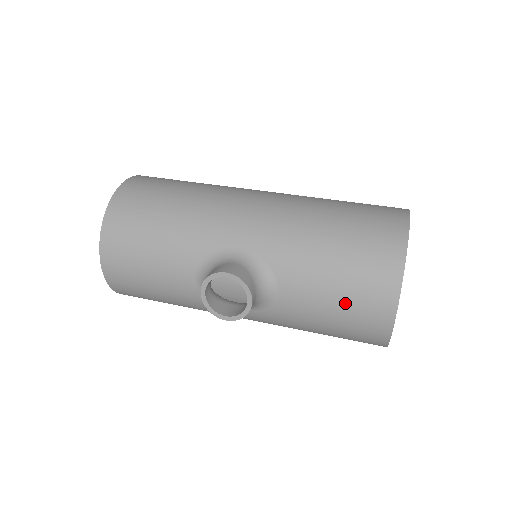
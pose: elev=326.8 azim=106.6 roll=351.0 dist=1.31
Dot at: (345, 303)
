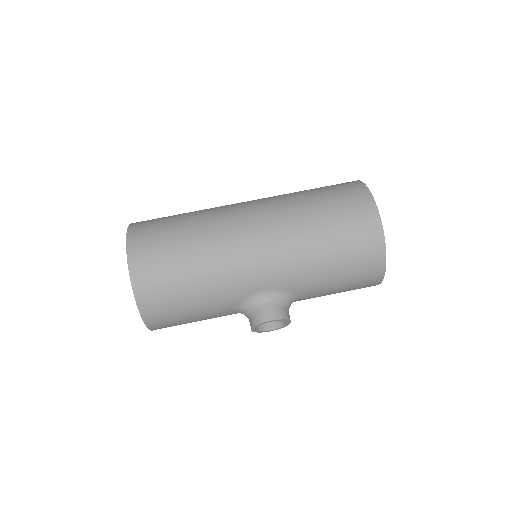
Dot at: (347, 289)
